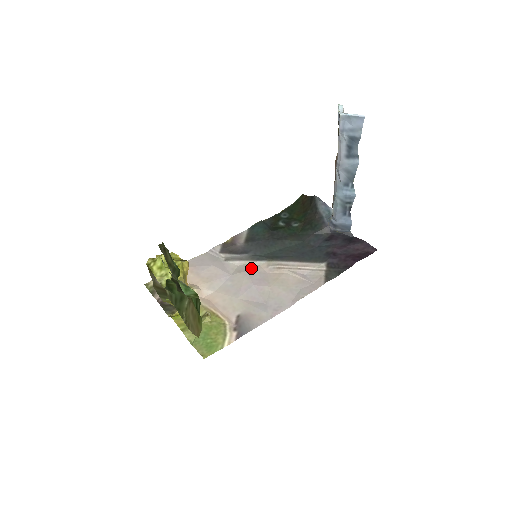
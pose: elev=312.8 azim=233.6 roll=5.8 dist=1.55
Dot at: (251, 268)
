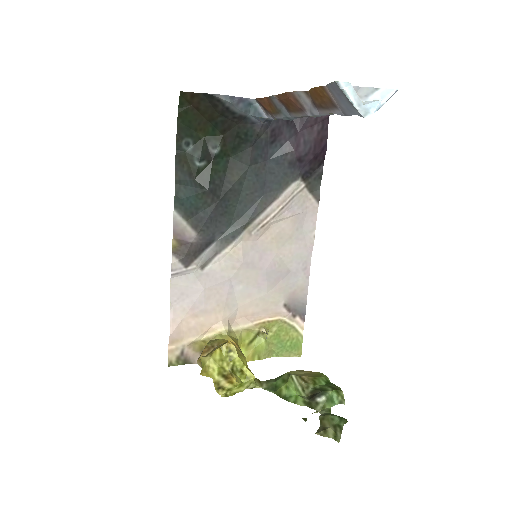
Dot at: (241, 254)
